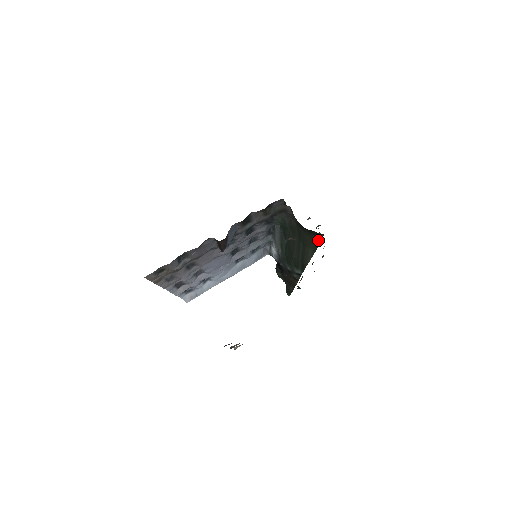
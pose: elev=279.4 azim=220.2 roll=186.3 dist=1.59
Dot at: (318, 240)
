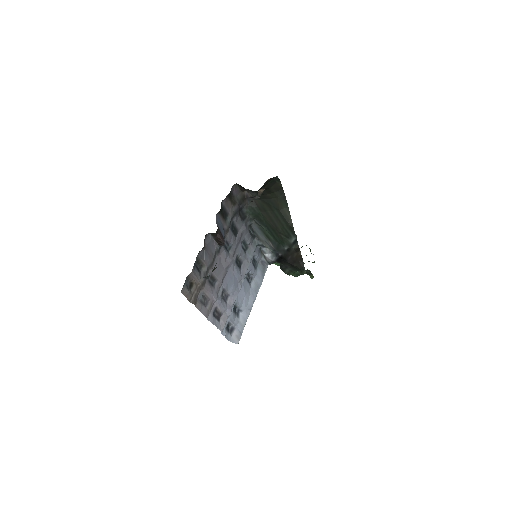
Dot at: (282, 193)
